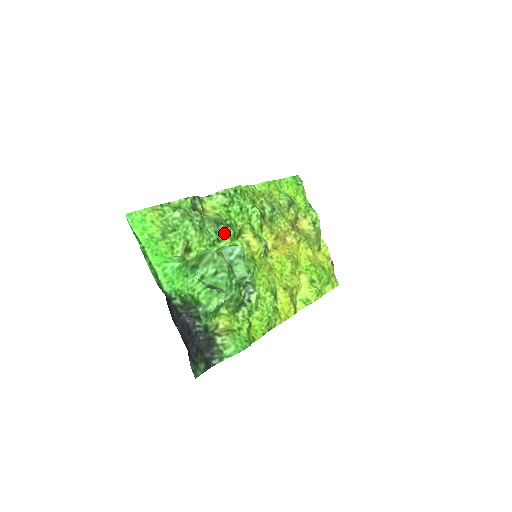
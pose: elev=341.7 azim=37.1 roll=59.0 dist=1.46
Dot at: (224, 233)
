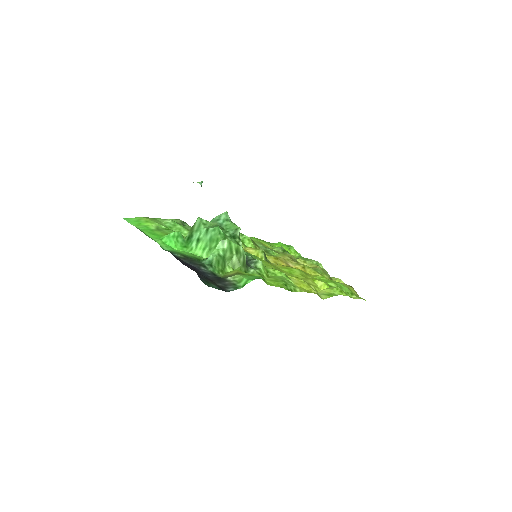
Dot at: occluded
